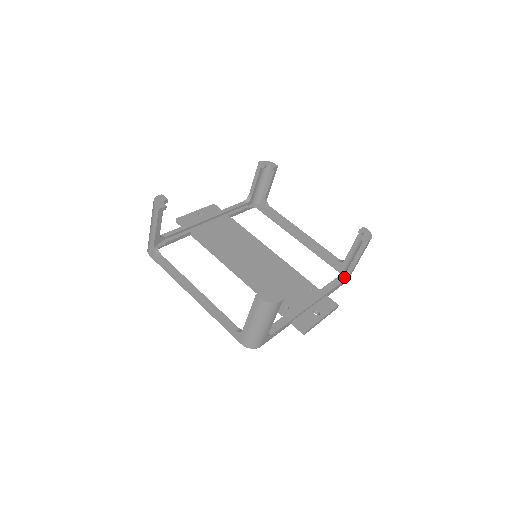
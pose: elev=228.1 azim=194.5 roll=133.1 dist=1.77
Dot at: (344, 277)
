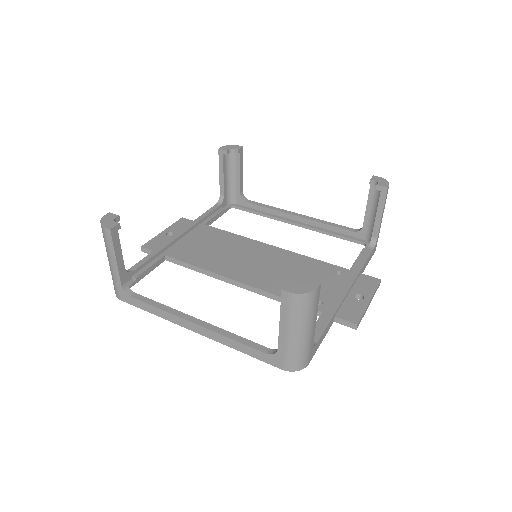
Dot at: (371, 246)
